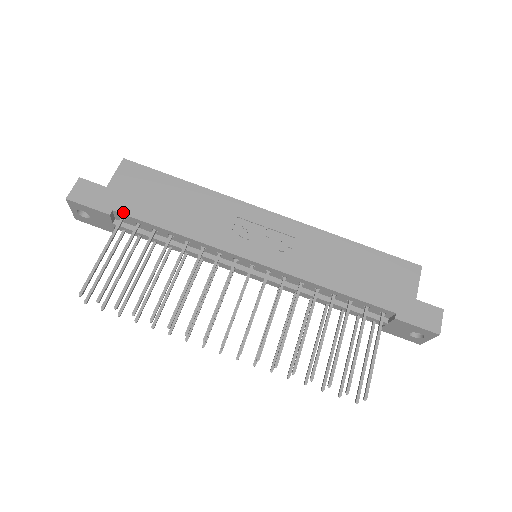
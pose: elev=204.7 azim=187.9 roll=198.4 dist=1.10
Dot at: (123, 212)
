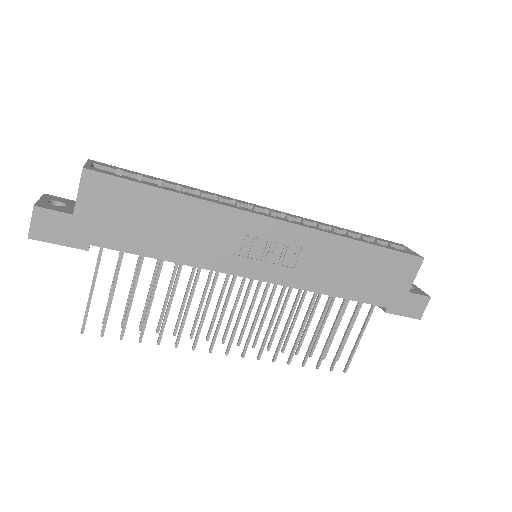
Dot at: (103, 245)
